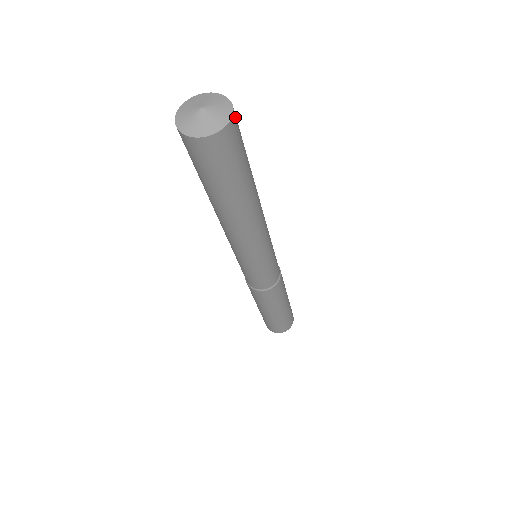
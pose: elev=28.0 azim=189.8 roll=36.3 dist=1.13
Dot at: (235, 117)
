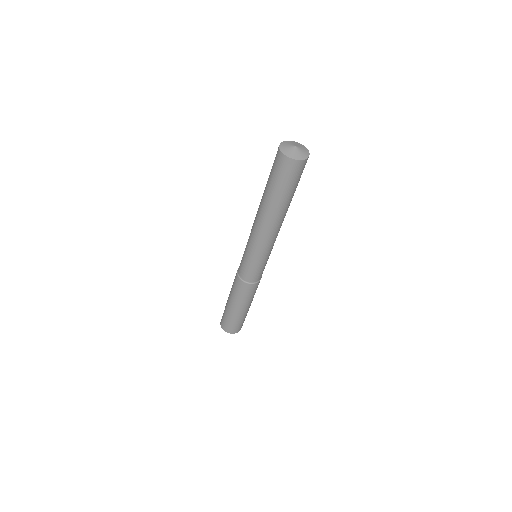
Dot at: (303, 163)
